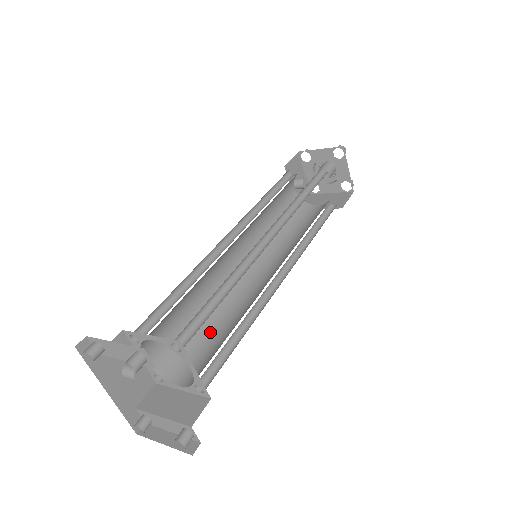
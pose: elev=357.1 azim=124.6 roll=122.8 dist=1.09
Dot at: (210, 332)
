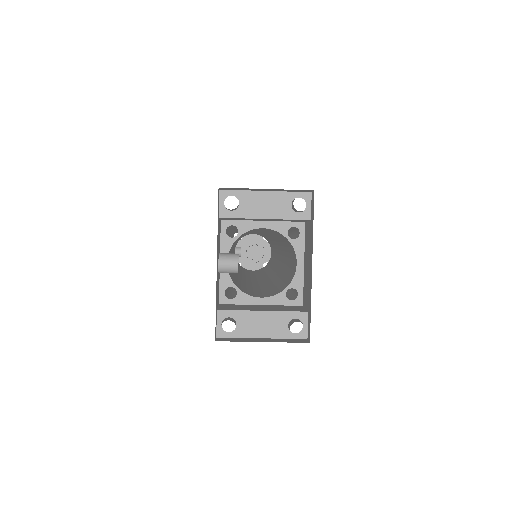
Dot at: (248, 286)
